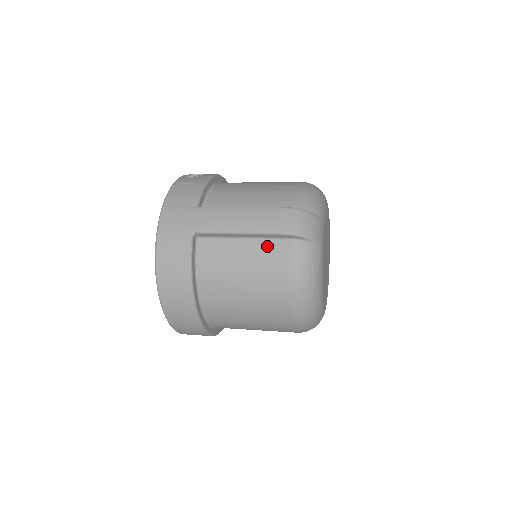
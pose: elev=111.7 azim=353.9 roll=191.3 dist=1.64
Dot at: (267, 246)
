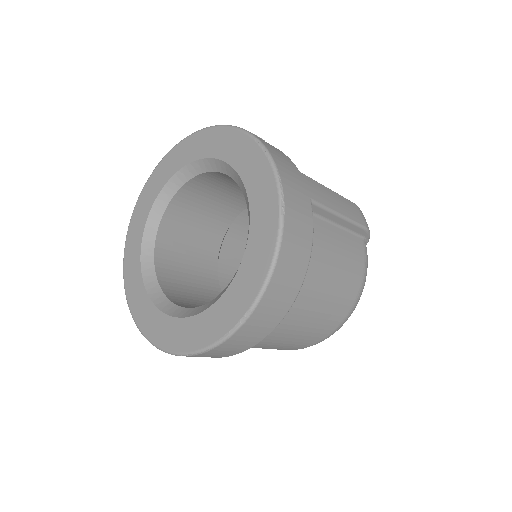
Dot at: (351, 239)
